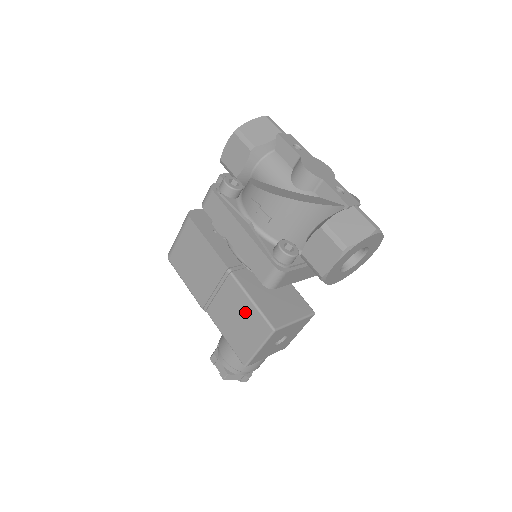
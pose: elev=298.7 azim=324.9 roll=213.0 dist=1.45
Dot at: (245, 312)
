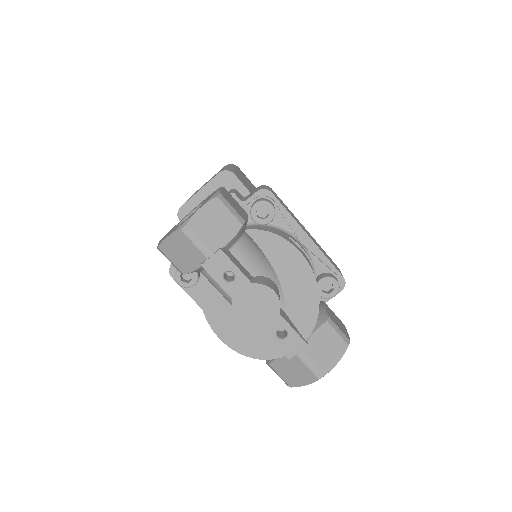
Dot at: occluded
